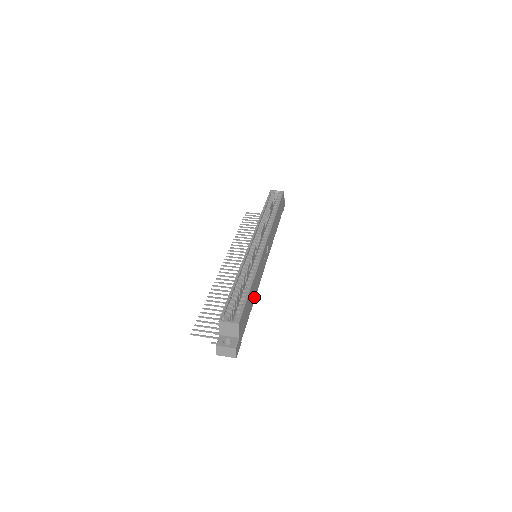
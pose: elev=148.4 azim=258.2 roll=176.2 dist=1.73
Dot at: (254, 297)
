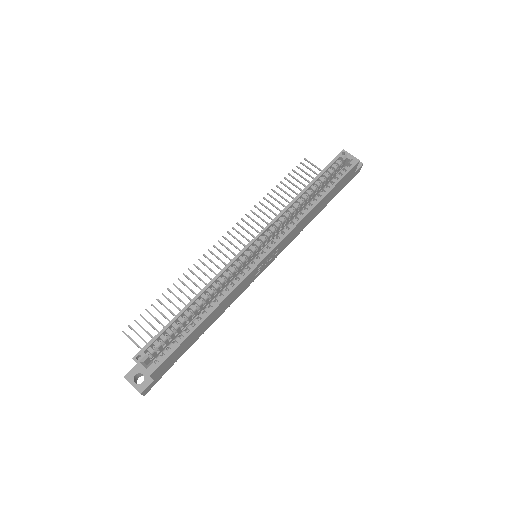
Dot at: (214, 320)
